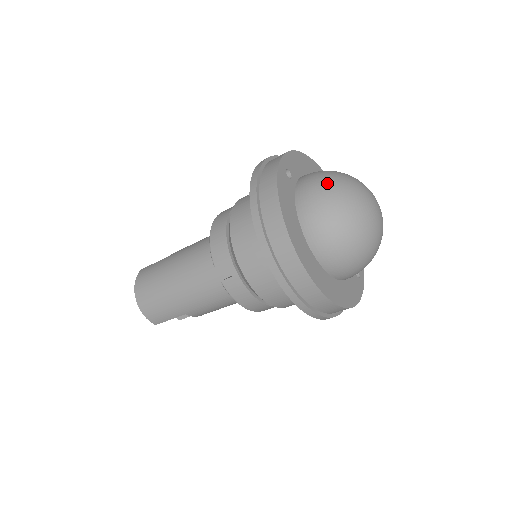
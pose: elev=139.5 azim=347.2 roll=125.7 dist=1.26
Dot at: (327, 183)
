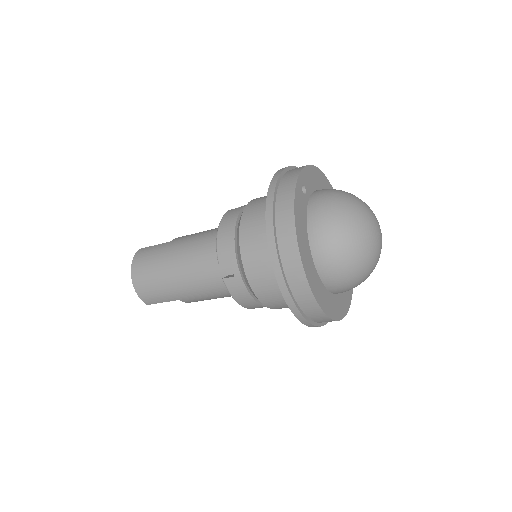
Dot at: (339, 205)
